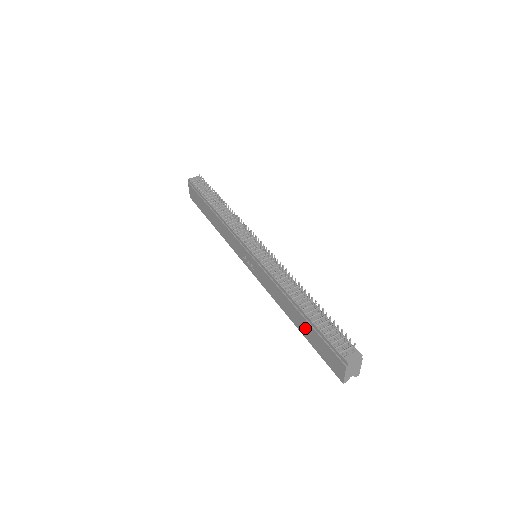
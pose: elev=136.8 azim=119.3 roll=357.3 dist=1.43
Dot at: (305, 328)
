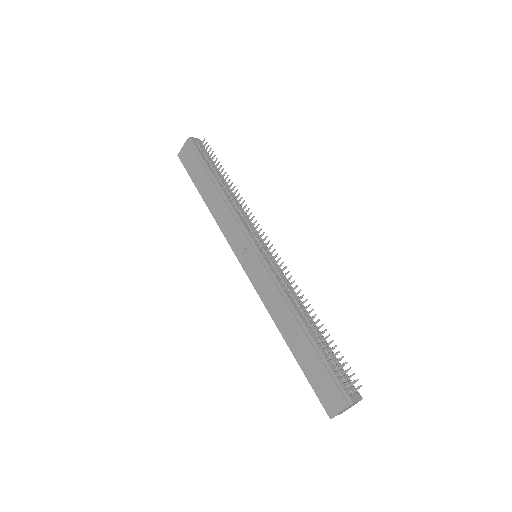
Dot at: (304, 352)
